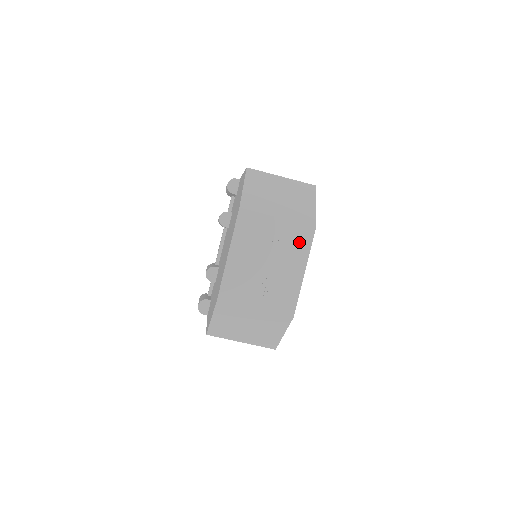
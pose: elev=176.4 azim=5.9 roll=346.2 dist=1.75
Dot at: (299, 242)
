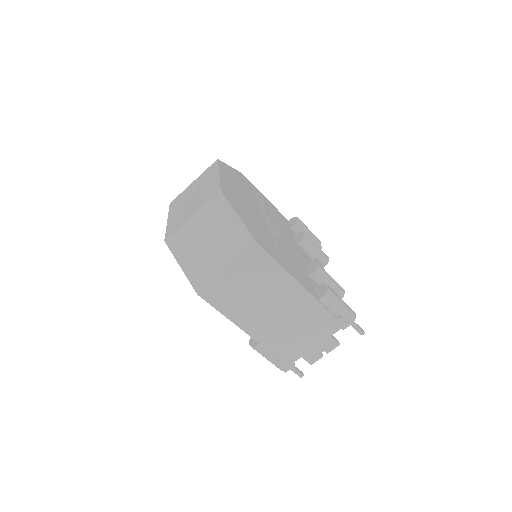
Dot at: (210, 172)
